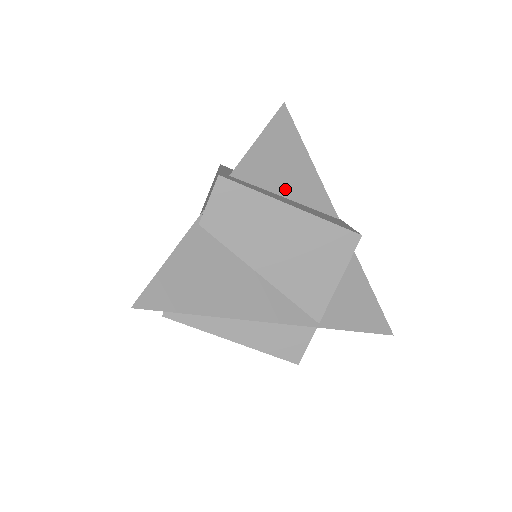
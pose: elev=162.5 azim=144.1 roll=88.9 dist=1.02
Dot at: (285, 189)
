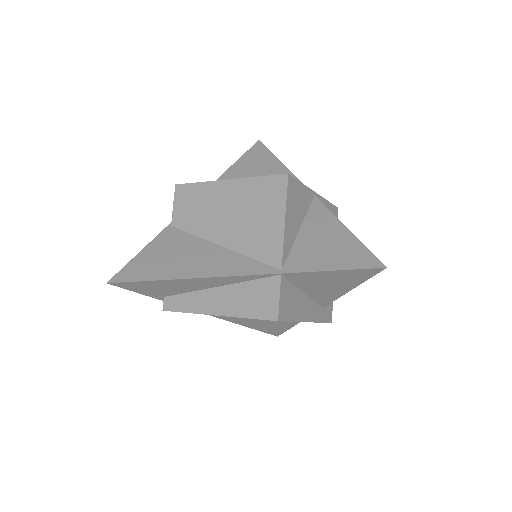
Dot at: occluded
